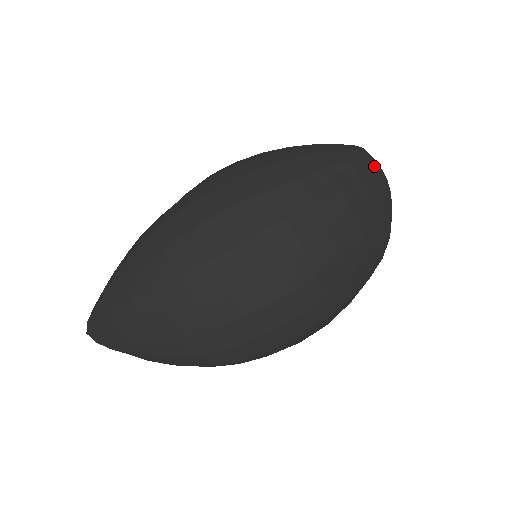
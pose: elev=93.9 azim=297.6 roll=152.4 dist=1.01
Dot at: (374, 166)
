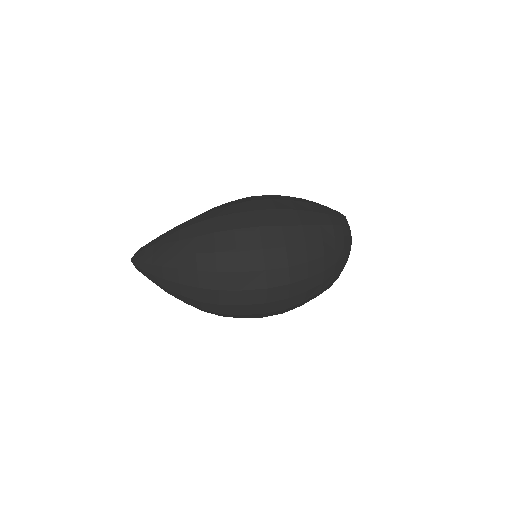
Dot at: (347, 232)
